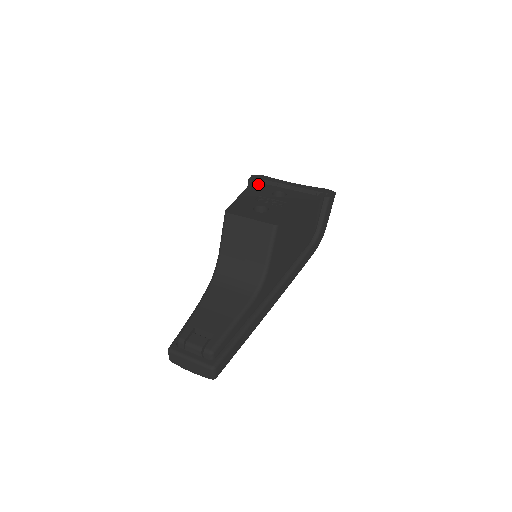
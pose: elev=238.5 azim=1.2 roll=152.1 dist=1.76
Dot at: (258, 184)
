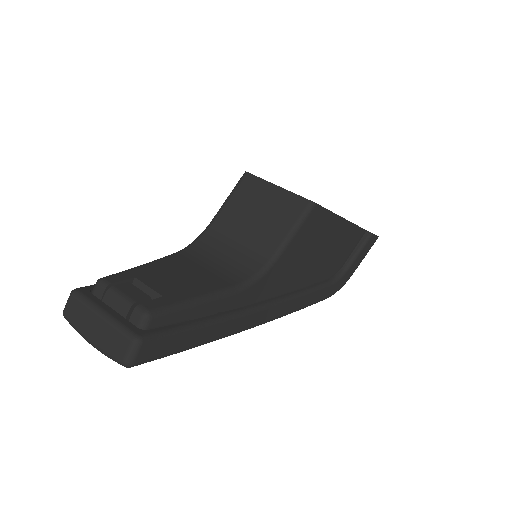
Dot at: occluded
